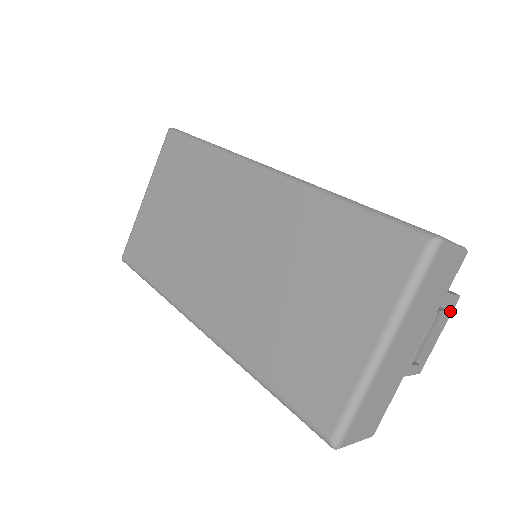
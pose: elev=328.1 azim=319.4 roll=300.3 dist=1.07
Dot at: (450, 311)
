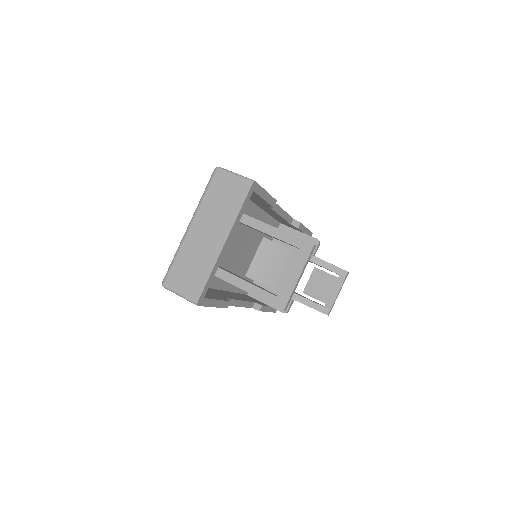
Dot at: (304, 256)
